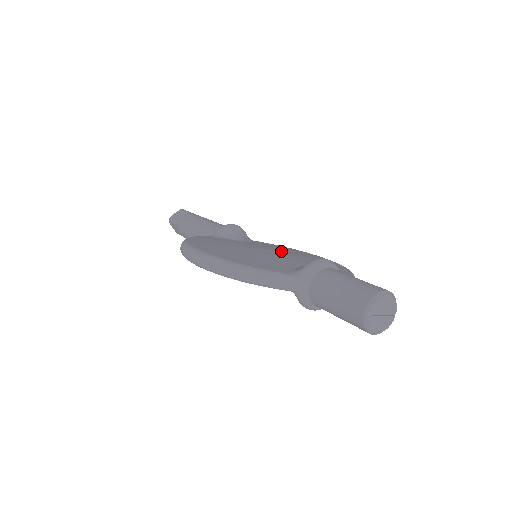
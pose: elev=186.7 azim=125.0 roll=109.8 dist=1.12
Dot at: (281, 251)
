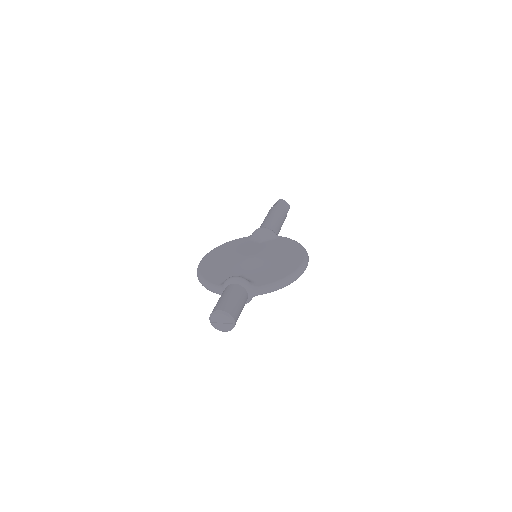
Dot at: (262, 256)
